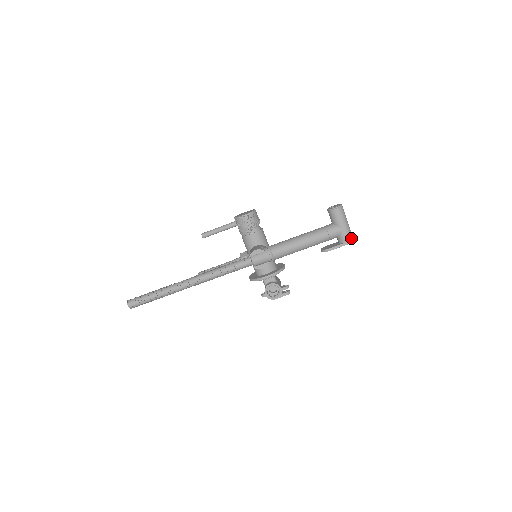
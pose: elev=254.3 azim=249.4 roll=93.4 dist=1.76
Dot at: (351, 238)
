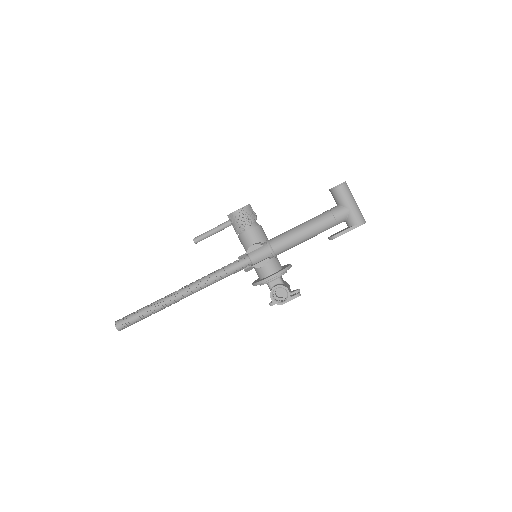
Dot at: (362, 219)
